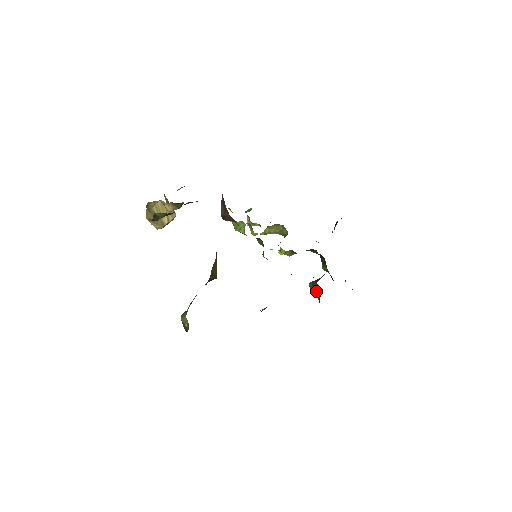
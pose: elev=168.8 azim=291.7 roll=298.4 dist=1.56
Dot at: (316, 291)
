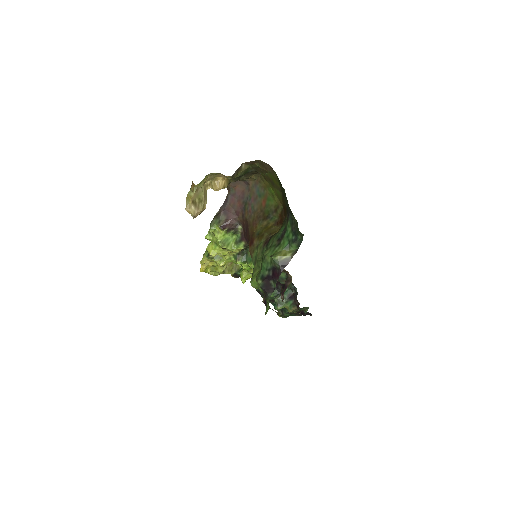
Dot at: (284, 301)
